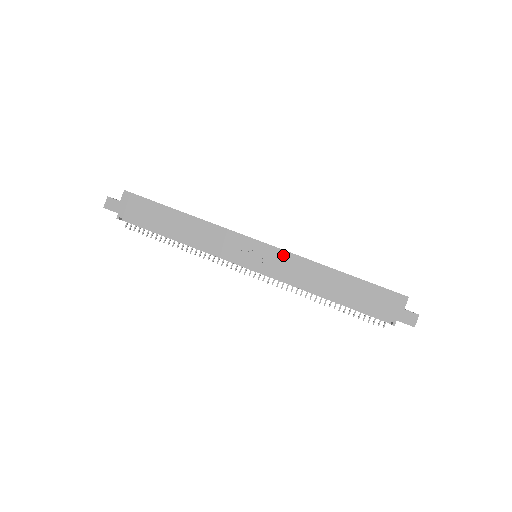
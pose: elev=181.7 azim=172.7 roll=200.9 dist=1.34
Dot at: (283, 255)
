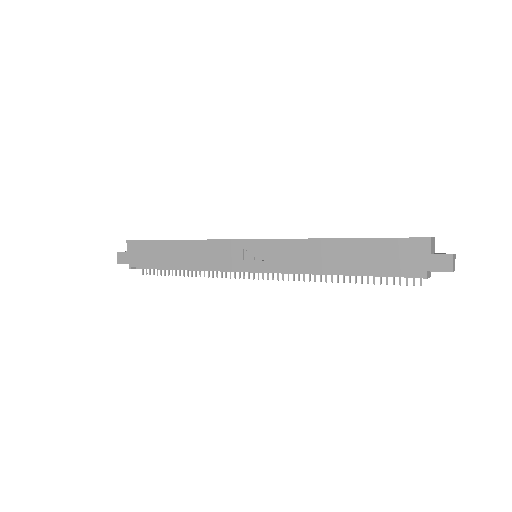
Dot at: (276, 244)
